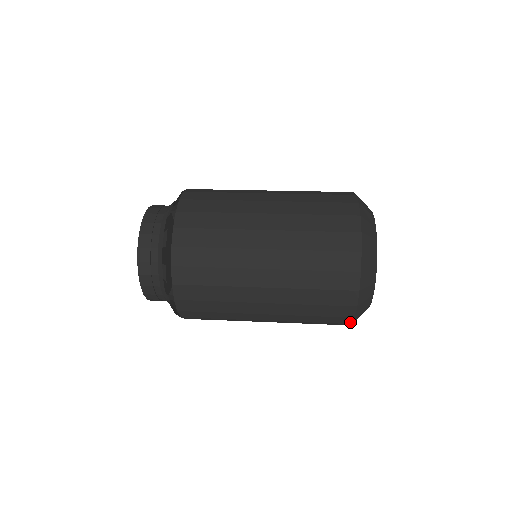
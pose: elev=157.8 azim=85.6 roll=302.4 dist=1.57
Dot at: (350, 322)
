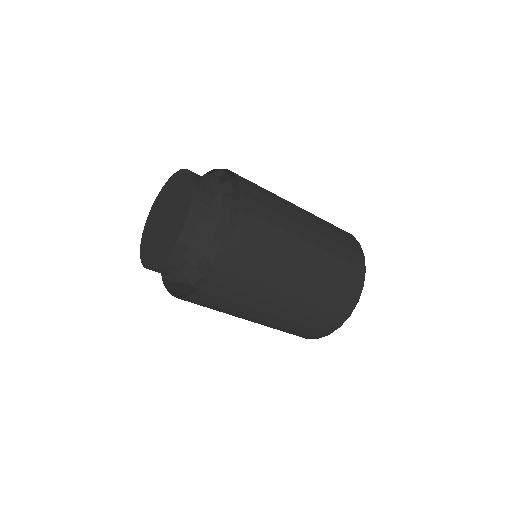
Dot at: (319, 337)
